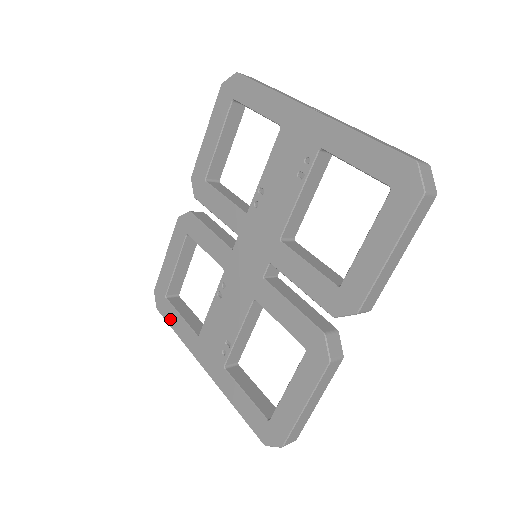
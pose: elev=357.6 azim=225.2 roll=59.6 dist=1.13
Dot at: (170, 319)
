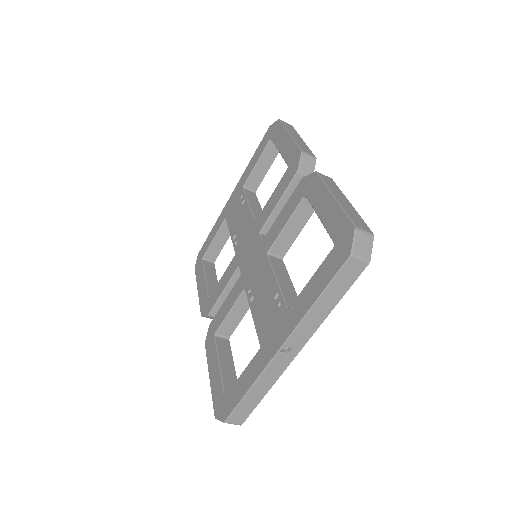
Dot at: (236, 397)
